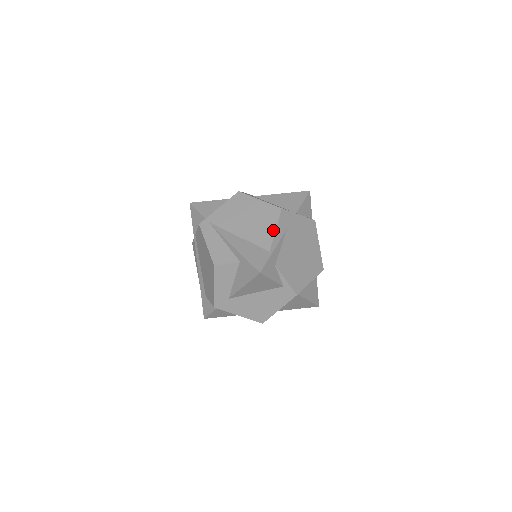
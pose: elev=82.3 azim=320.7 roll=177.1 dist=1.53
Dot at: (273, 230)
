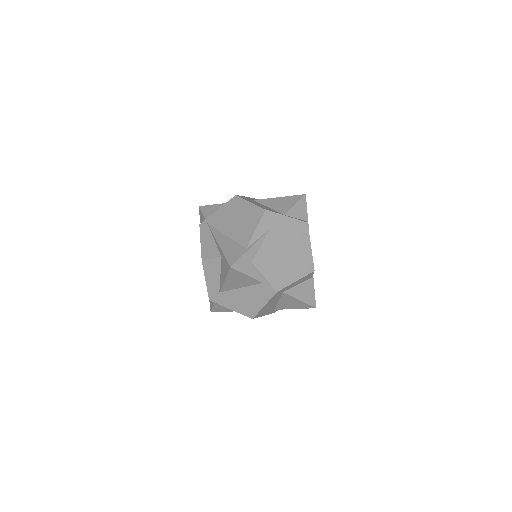
Dot at: (254, 229)
